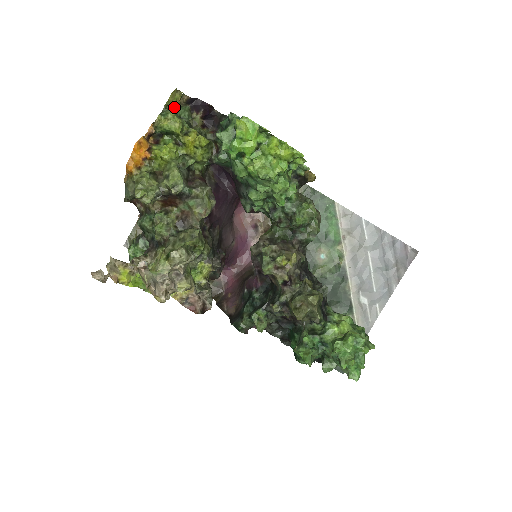
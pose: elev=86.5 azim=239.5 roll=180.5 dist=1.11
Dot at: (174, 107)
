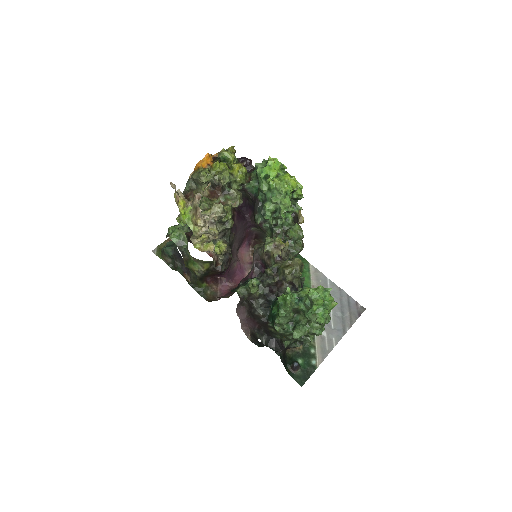
Dot at: occluded
